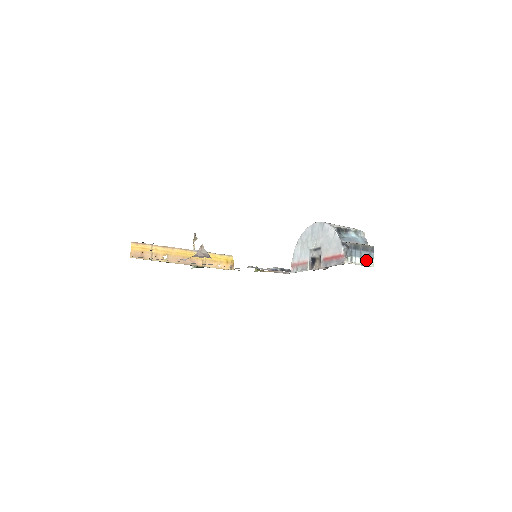
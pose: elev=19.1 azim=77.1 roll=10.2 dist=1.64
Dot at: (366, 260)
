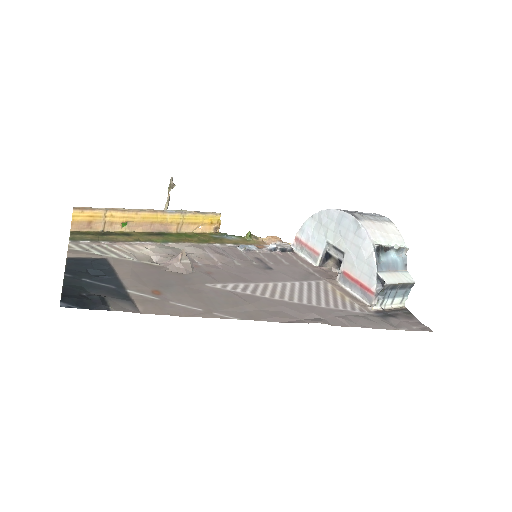
Dot at: (399, 300)
